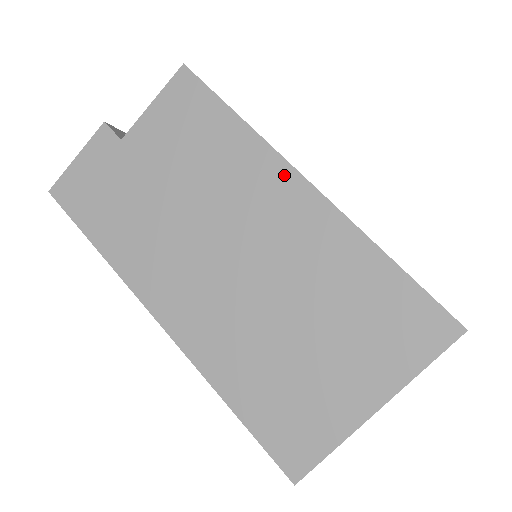
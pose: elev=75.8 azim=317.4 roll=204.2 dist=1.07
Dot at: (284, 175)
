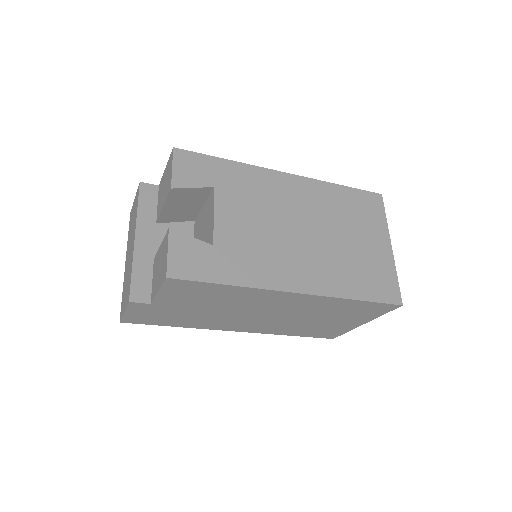
Dot at: (279, 294)
